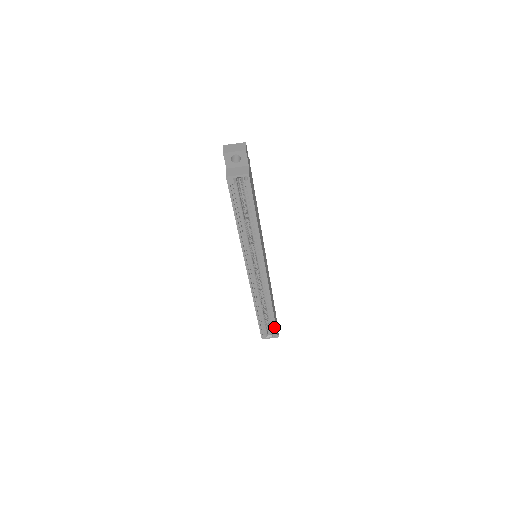
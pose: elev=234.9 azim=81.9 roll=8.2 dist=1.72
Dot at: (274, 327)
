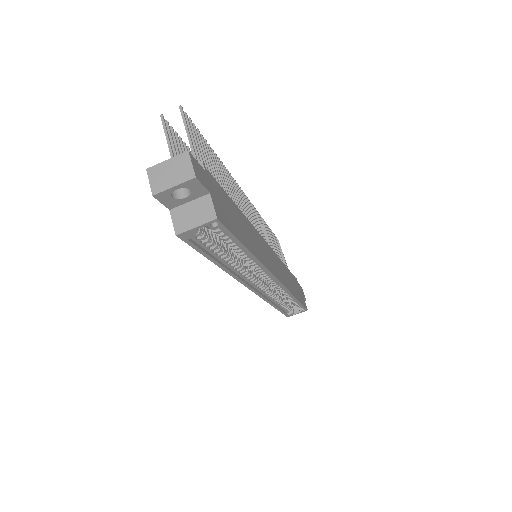
Dot at: occluded
